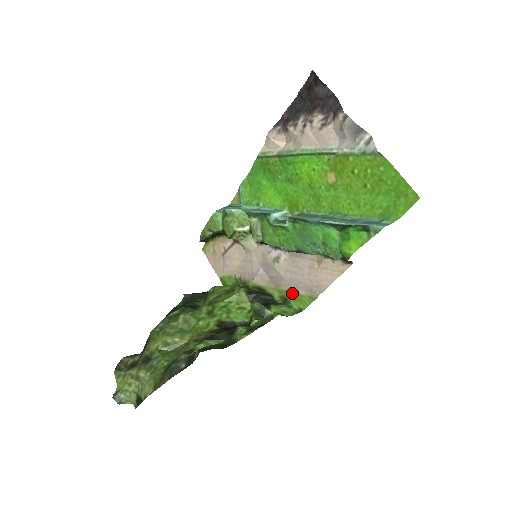
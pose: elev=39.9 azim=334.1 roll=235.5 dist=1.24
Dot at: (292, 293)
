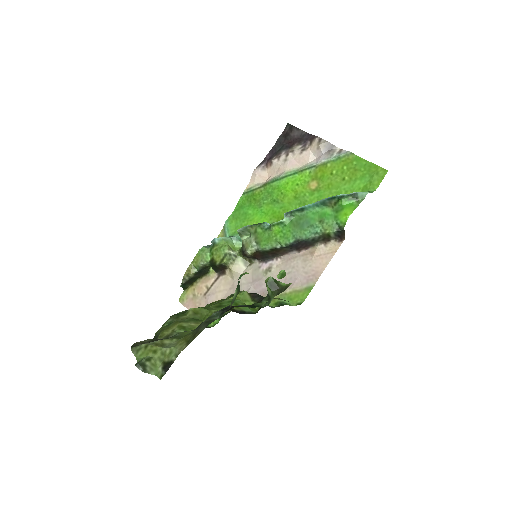
Dot at: (288, 294)
